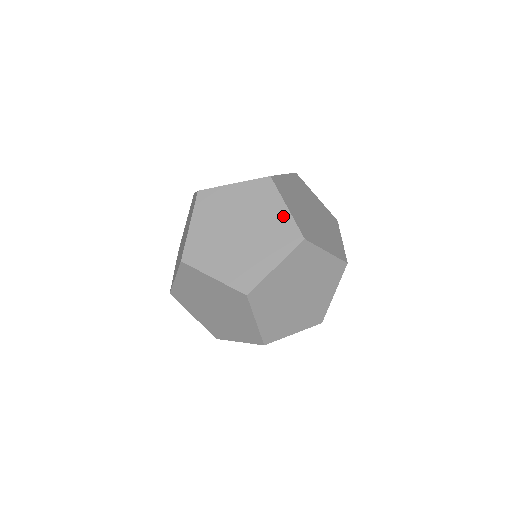
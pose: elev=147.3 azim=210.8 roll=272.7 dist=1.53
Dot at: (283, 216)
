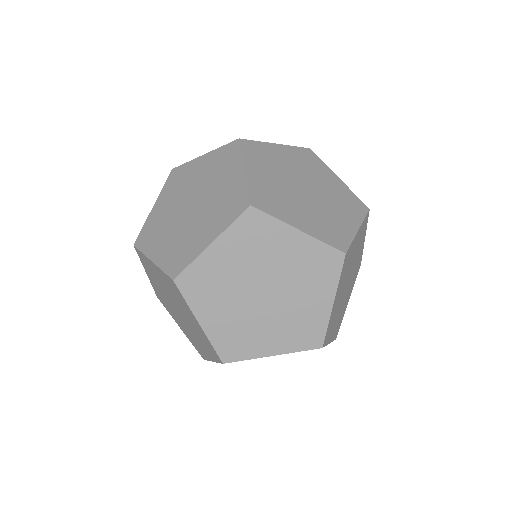
Dot at: (340, 185)
